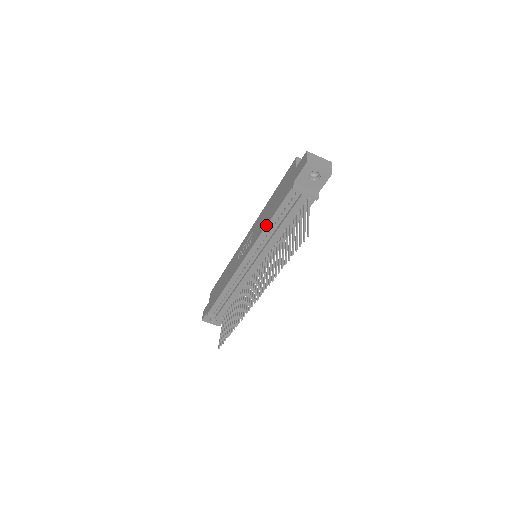
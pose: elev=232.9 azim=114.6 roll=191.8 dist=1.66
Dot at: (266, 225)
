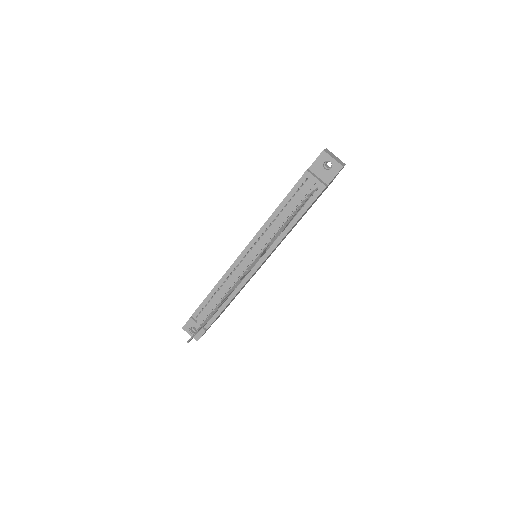
Dot at: (274, 211)
